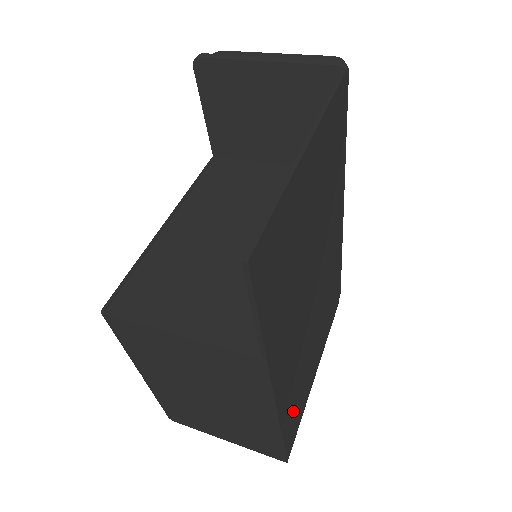
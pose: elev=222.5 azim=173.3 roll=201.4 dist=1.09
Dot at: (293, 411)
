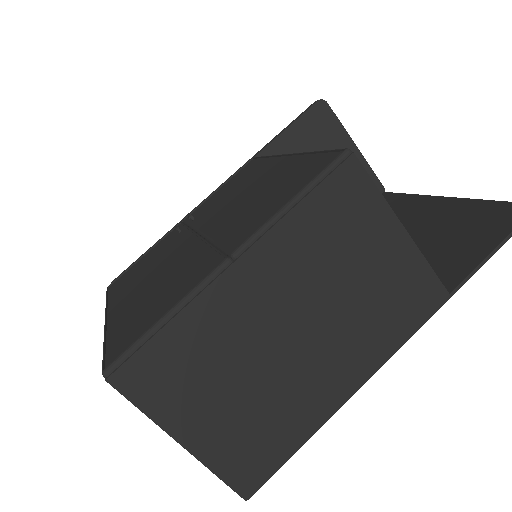
Dot at: occluded
